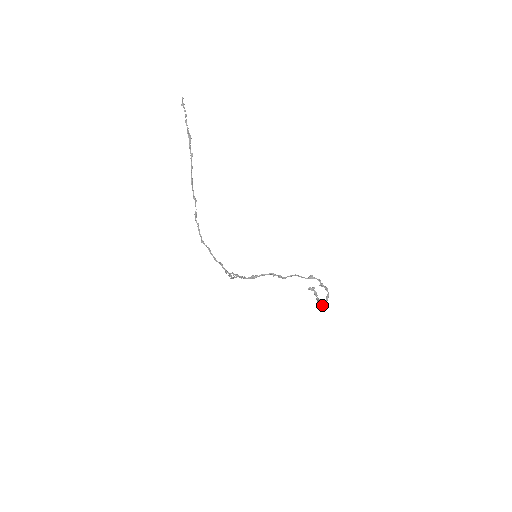
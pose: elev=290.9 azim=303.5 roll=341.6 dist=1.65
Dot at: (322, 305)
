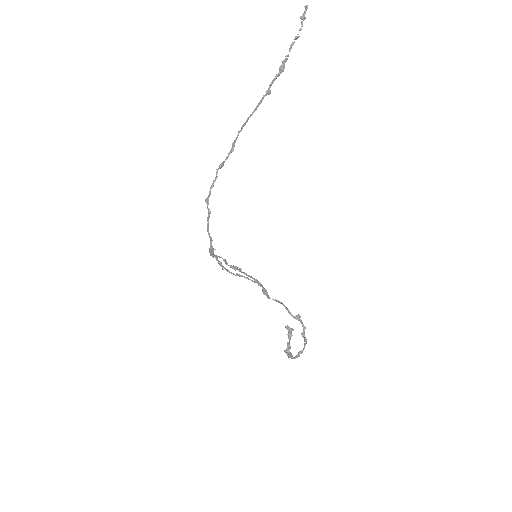
Dot at: (289, 357)
